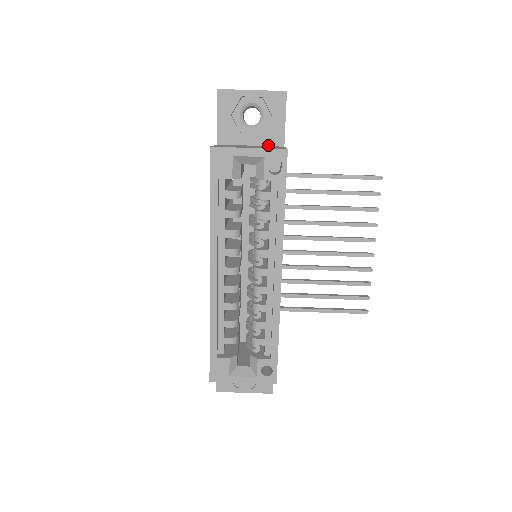
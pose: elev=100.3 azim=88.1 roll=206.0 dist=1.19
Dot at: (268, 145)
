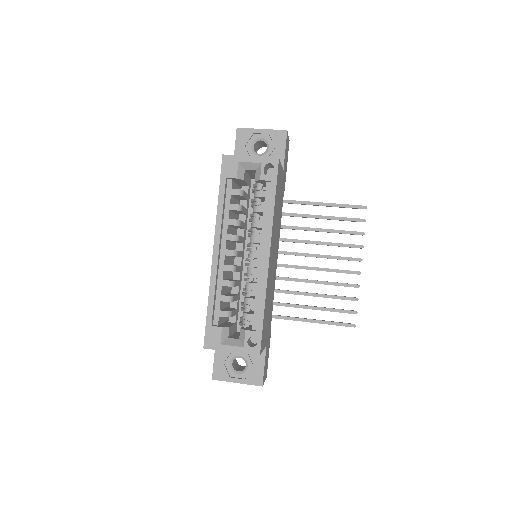
Dot at: occluded
